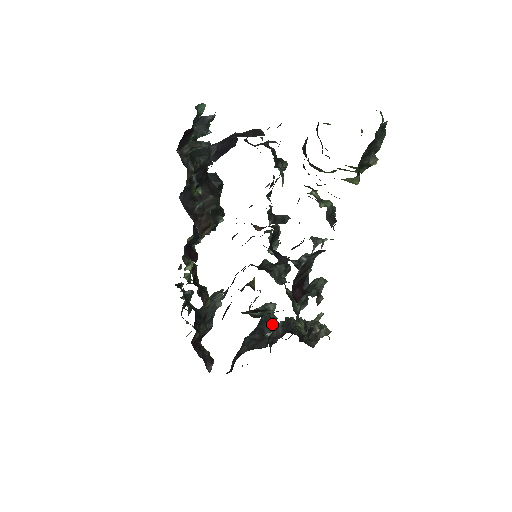
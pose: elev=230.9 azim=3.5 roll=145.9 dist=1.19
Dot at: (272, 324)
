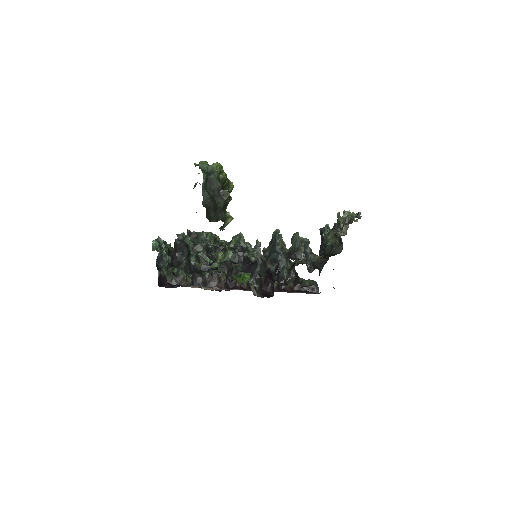
Dot at: occluded
